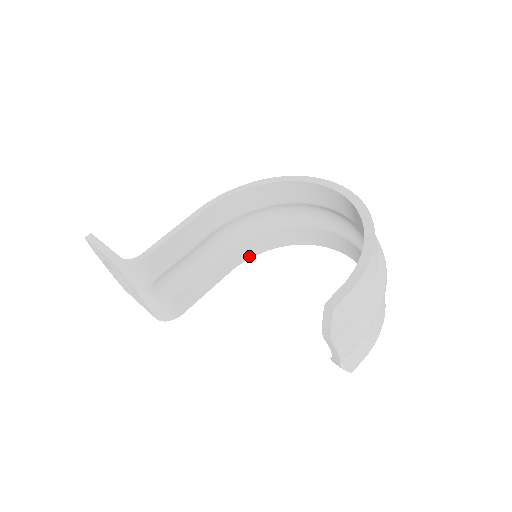
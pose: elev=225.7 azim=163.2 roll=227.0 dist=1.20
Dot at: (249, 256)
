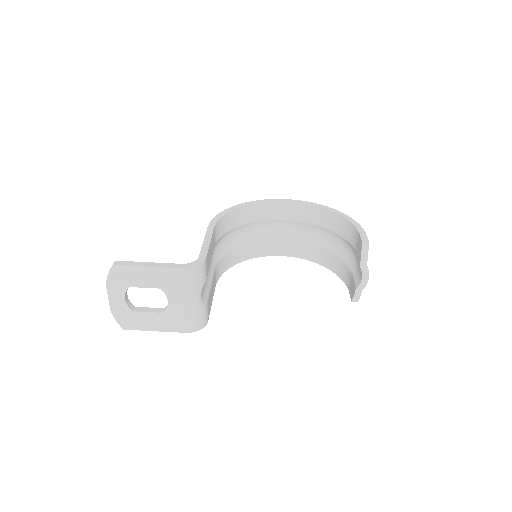
Dot at: (221, 273)
